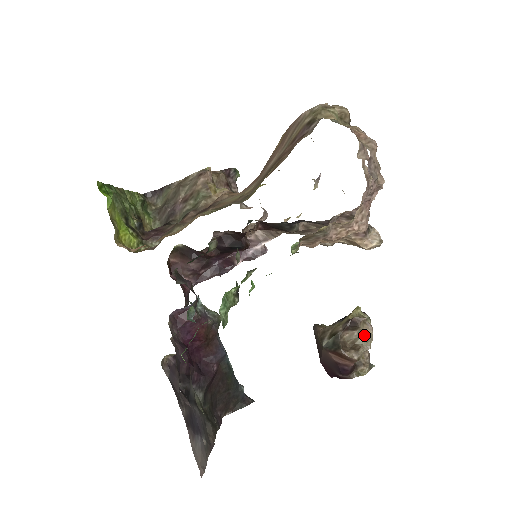
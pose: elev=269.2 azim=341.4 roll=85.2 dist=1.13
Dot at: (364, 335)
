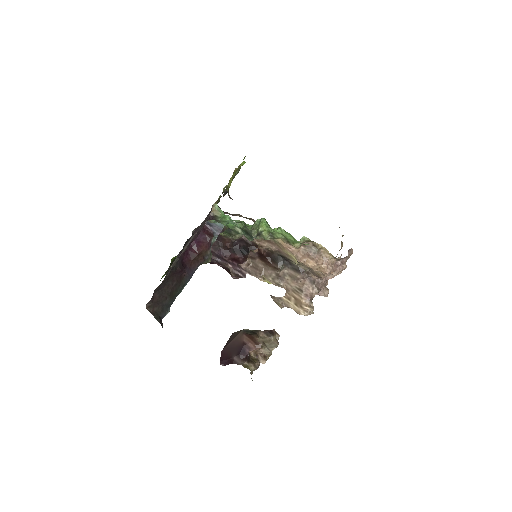
Dot at: (271, 344)
